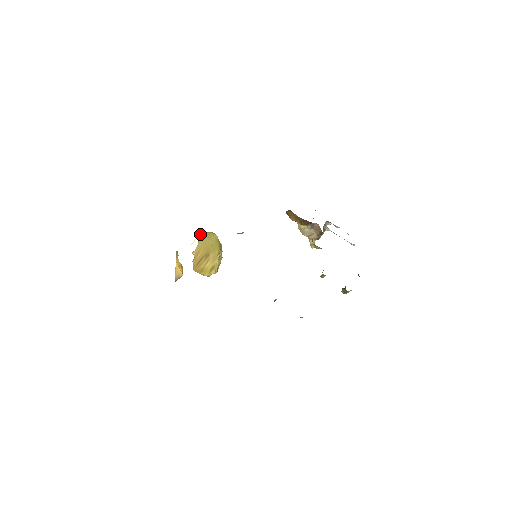
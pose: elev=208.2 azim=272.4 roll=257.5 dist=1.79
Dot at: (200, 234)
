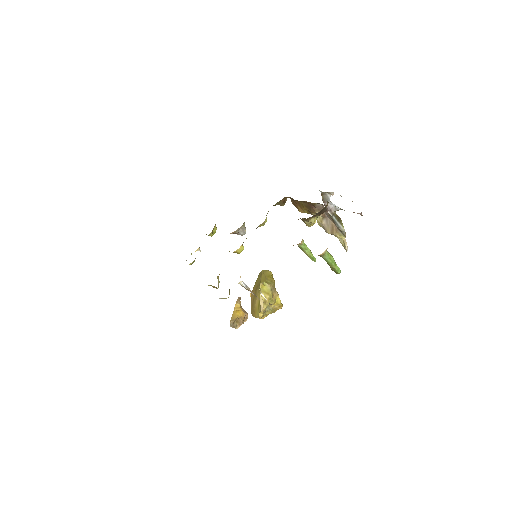
Dot at: (258, 275)
